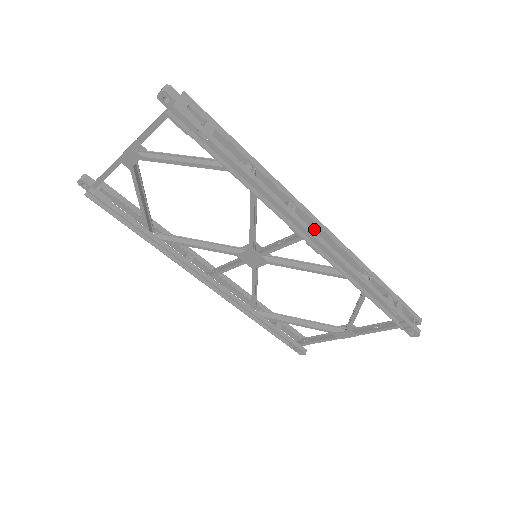
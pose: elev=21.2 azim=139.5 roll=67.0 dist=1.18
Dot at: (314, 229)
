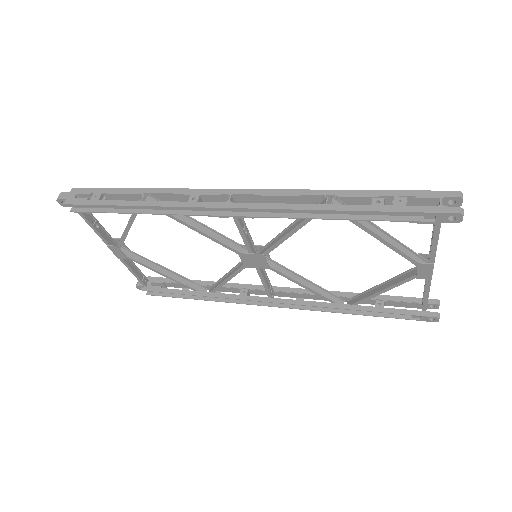
Dot at: (229, 200)
